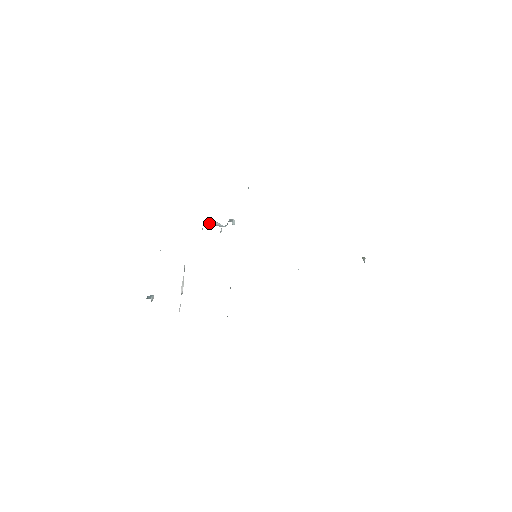
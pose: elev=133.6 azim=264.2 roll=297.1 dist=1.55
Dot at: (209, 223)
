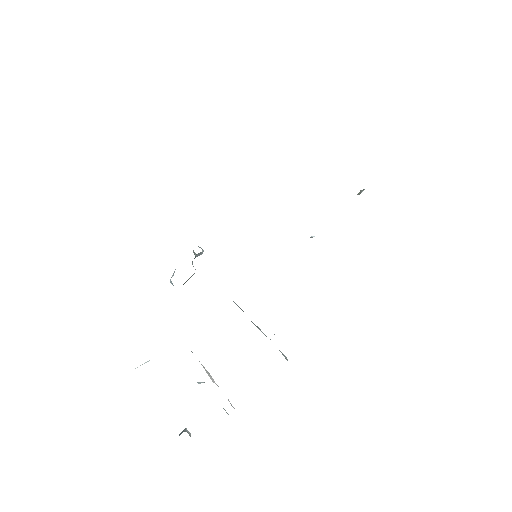
Dot at: occluded
